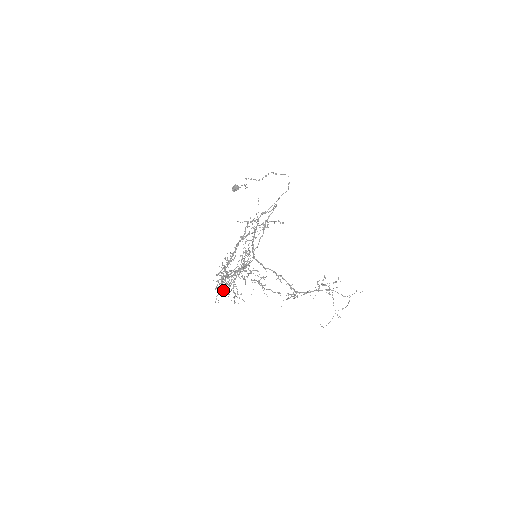
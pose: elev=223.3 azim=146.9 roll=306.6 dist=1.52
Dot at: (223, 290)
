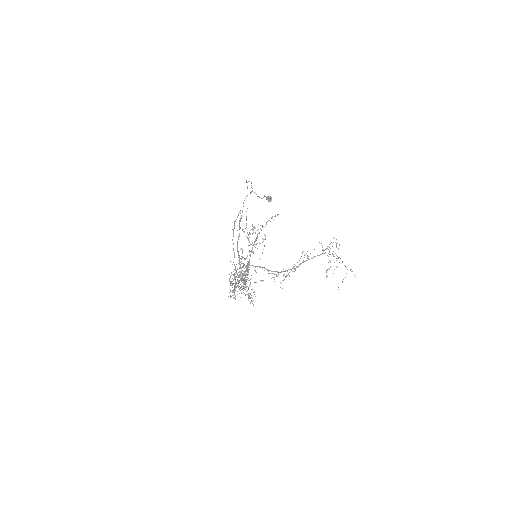
Dot at: occluded
